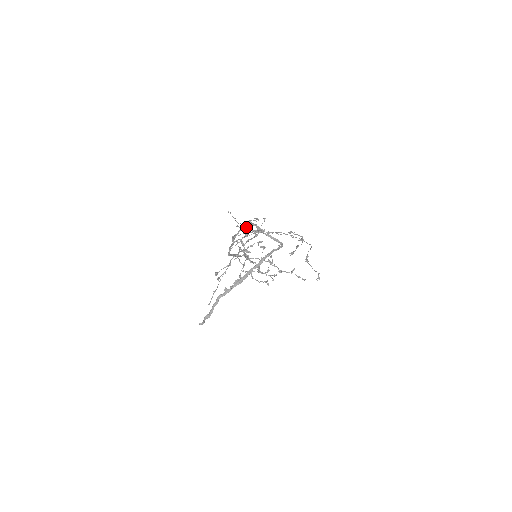
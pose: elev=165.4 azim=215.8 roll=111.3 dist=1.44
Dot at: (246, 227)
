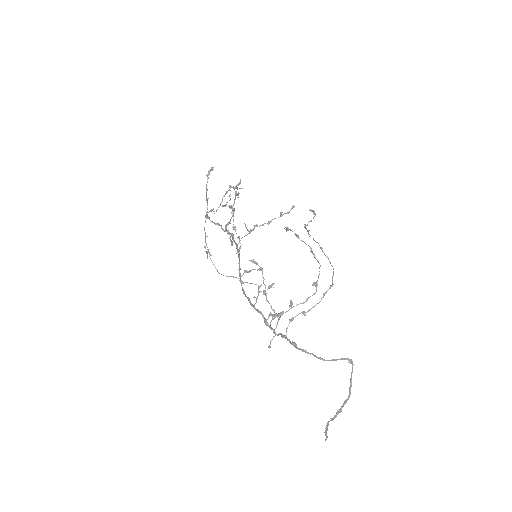
Dot at: occluded
